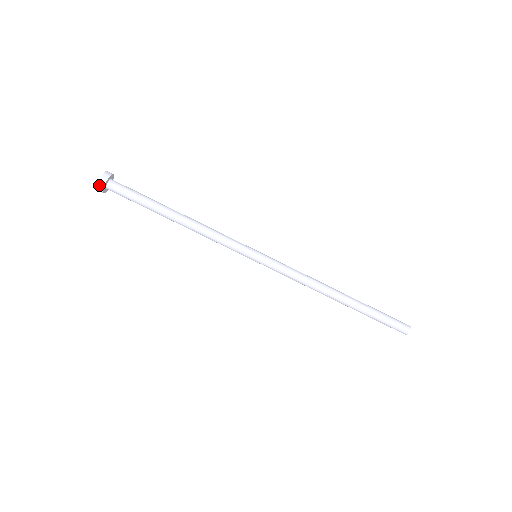
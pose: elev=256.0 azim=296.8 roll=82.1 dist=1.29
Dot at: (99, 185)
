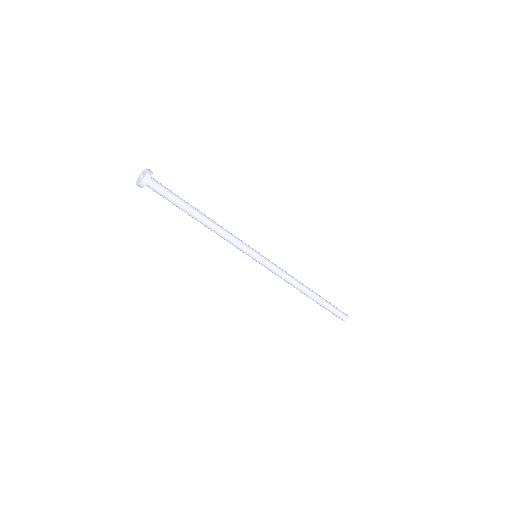
Dot at: (141, 183)
